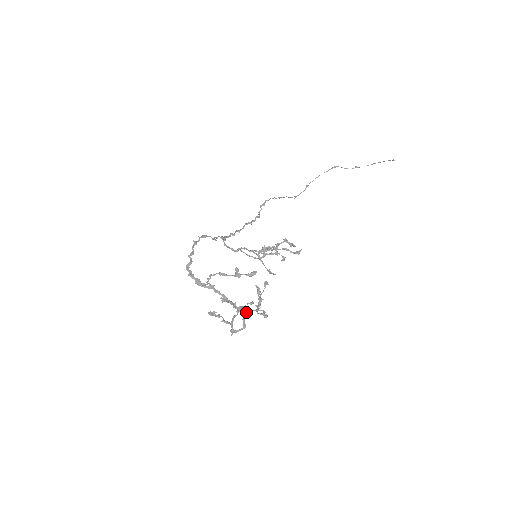
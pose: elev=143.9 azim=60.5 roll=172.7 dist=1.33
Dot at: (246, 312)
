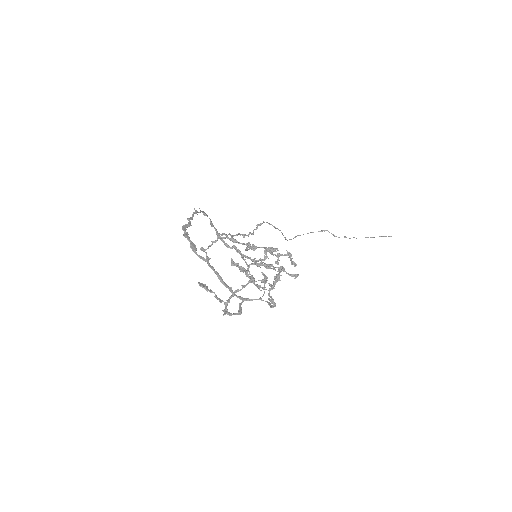
Dot at: (244, 298)
